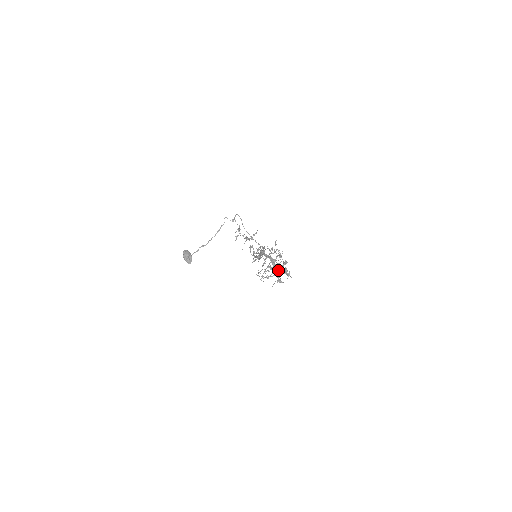
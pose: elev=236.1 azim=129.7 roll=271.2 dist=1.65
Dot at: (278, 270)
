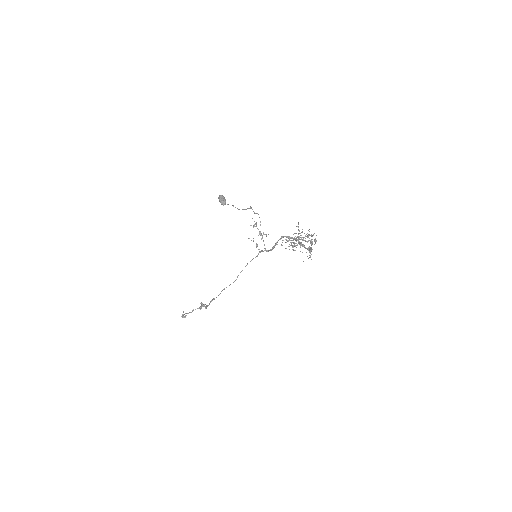
Dot at: occluded
